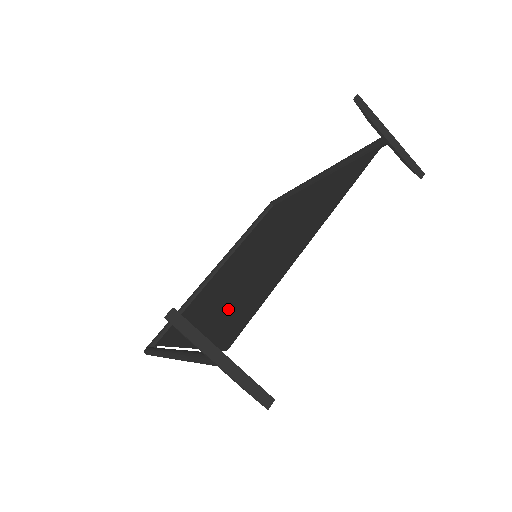
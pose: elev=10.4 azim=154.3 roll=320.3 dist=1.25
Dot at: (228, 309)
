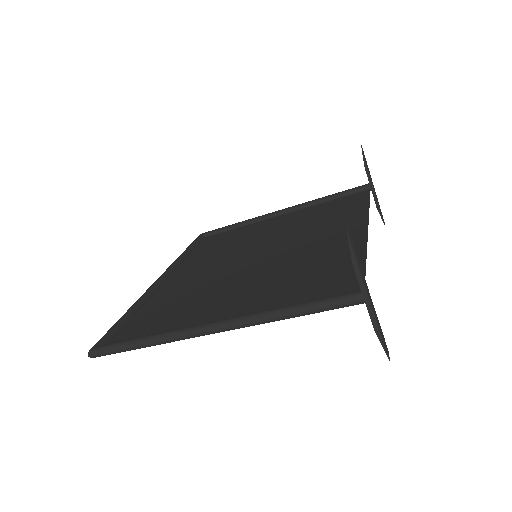
Dot at: (285, 281)
